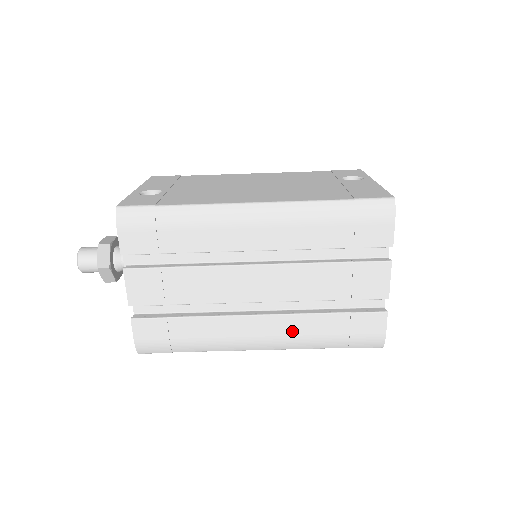
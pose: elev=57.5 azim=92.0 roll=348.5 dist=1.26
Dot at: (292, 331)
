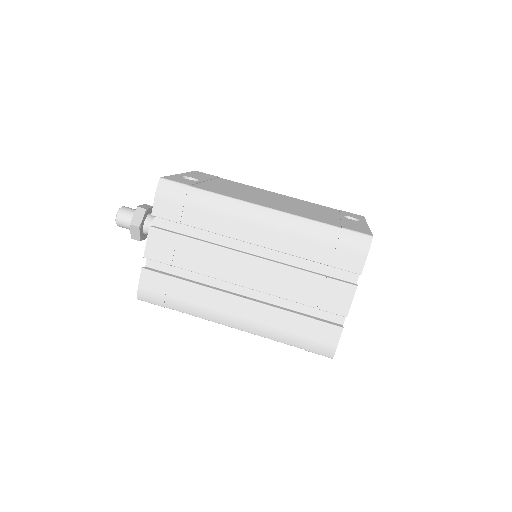
Dot at: (263, 319)
